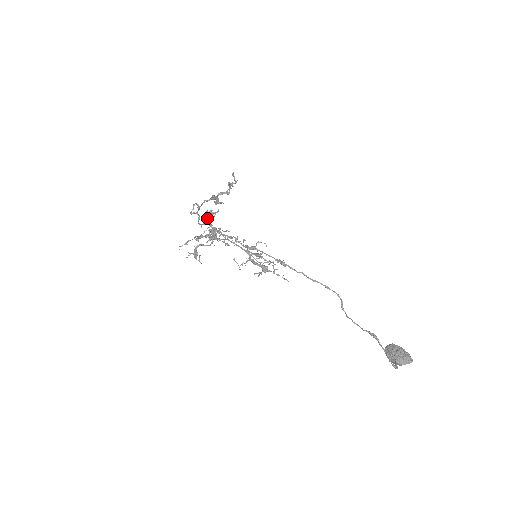
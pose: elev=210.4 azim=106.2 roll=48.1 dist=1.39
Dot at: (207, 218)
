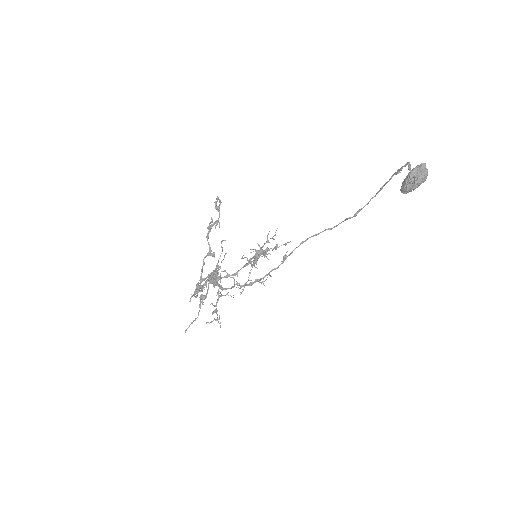
Dot at: (208, 277)
